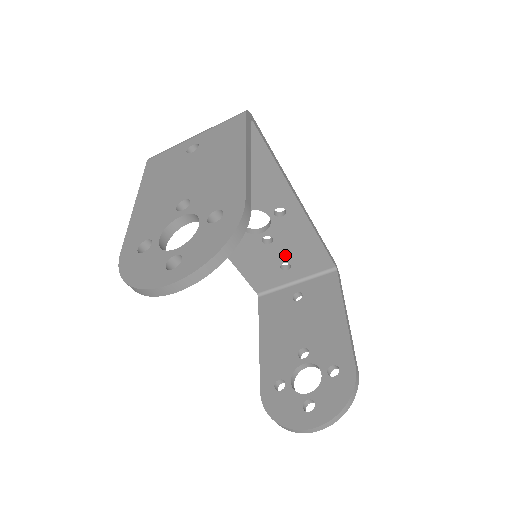
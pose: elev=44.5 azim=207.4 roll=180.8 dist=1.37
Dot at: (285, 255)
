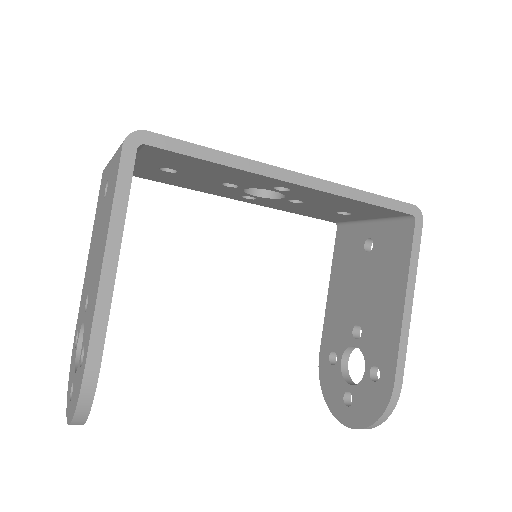
Dot at: (332, 208)
